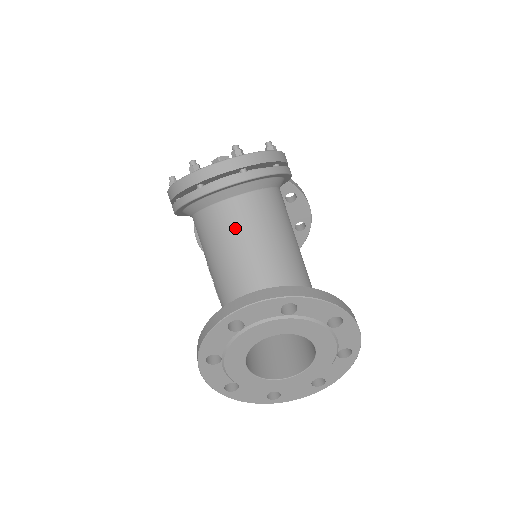
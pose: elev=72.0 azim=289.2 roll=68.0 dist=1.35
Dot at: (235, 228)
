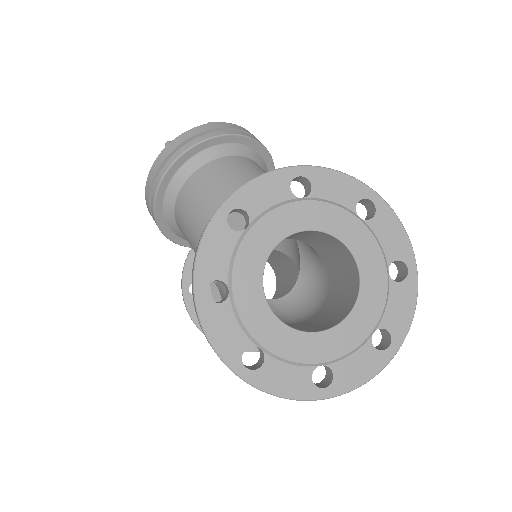
Dot at: (221, 180)
